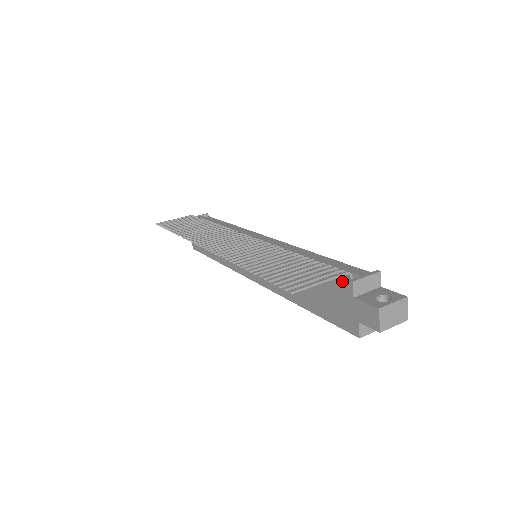
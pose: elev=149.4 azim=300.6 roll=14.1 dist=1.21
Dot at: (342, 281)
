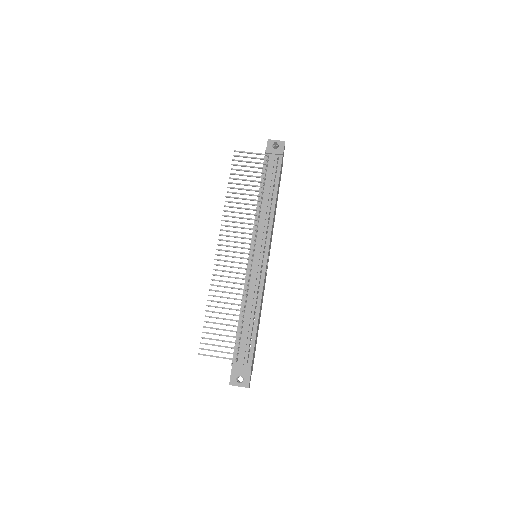
Dot at: (233, 357)
